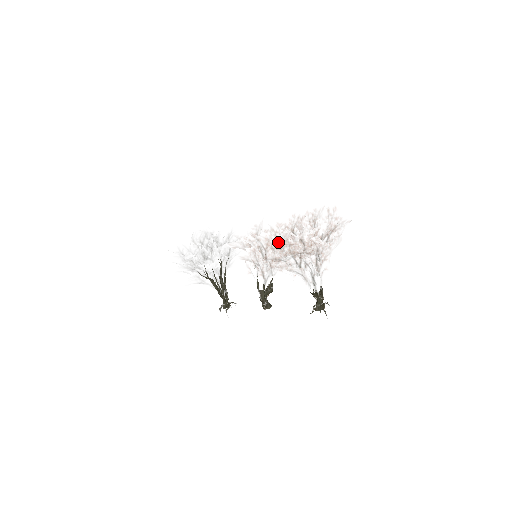
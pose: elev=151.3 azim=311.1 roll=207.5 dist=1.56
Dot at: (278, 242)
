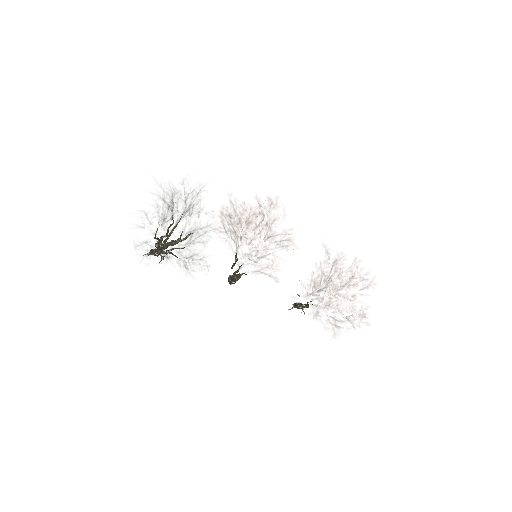
Dot at: (348, 326)
